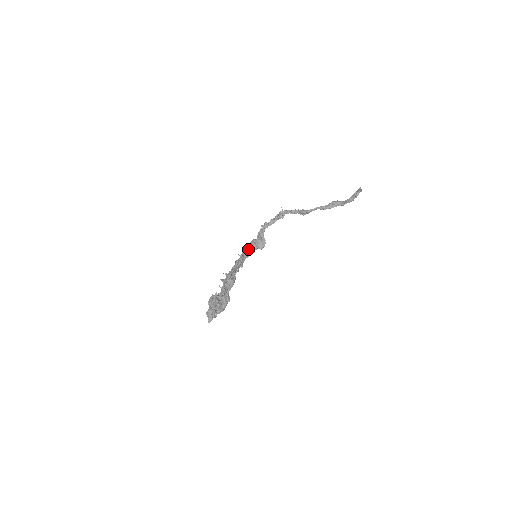
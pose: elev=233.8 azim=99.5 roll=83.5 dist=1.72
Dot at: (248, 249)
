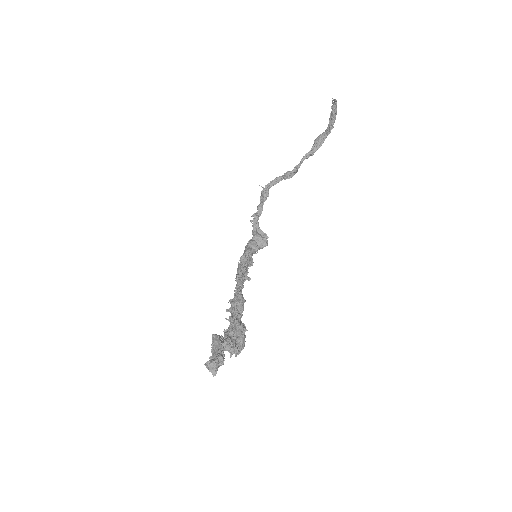
Dot at: (244, 255)
